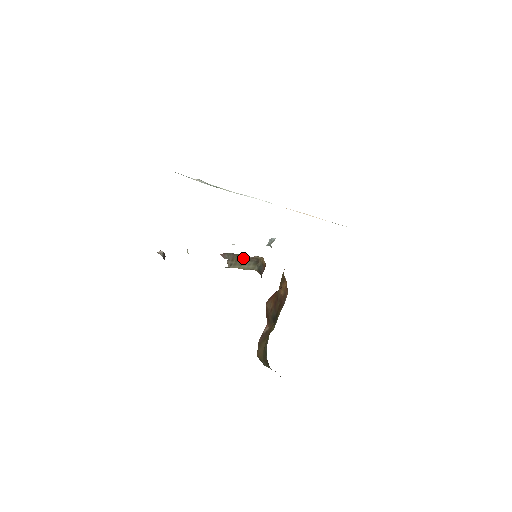
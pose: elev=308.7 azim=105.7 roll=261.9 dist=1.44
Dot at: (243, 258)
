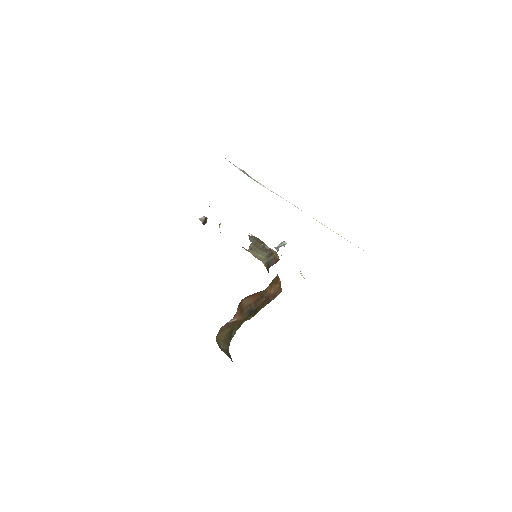
Dot at: (263, 246)
